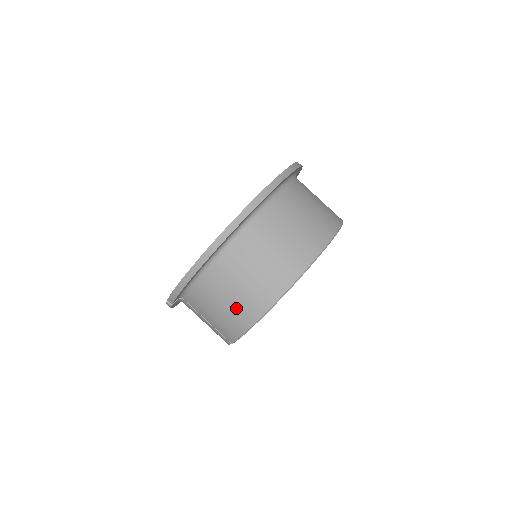
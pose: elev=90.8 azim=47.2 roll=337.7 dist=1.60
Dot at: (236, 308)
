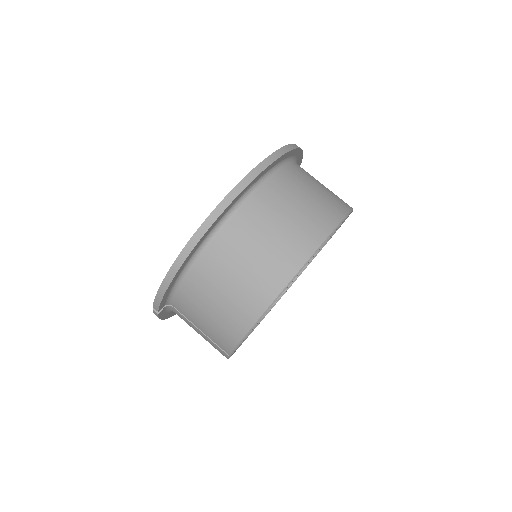
Dot at: (230, 309)
